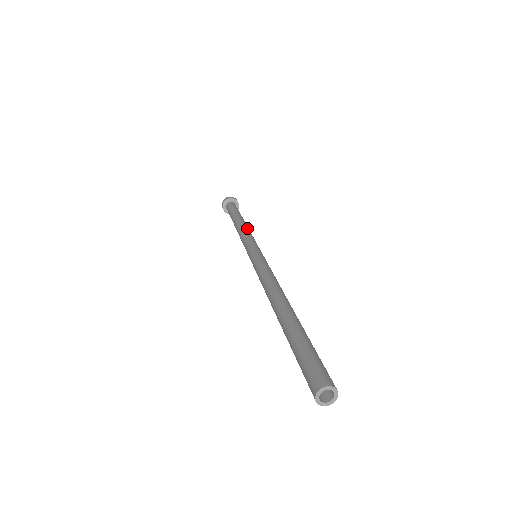
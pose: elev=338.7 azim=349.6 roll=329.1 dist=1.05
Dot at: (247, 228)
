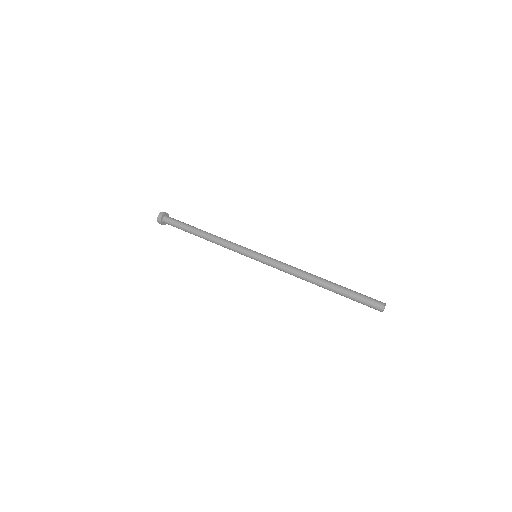
Dot at: (220, 238)
